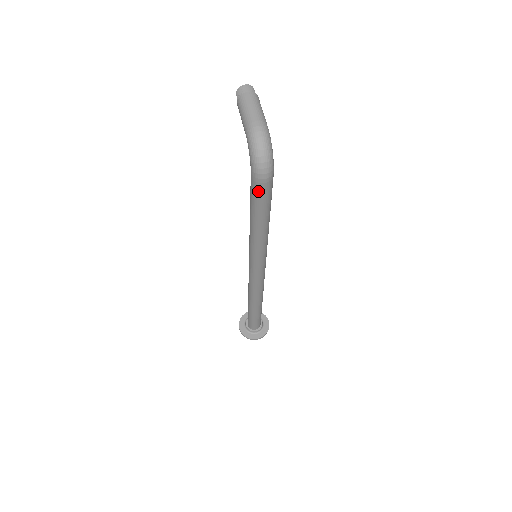
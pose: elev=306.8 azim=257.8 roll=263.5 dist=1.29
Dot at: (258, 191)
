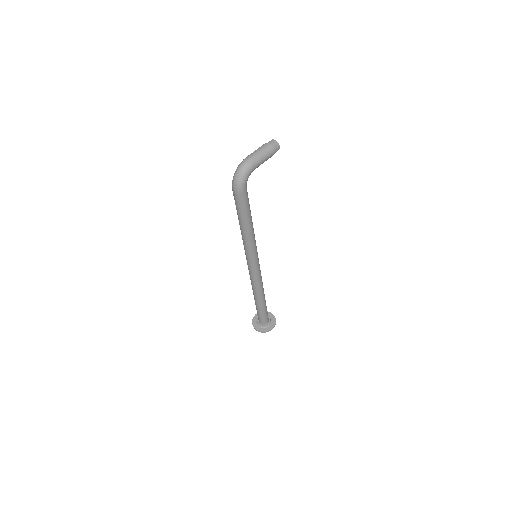
Dot at: (234, 196)
